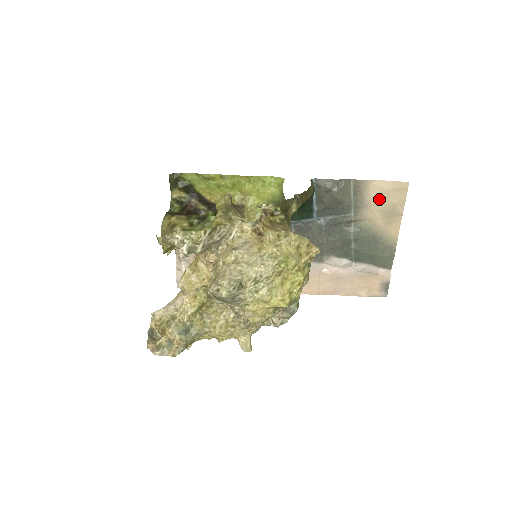
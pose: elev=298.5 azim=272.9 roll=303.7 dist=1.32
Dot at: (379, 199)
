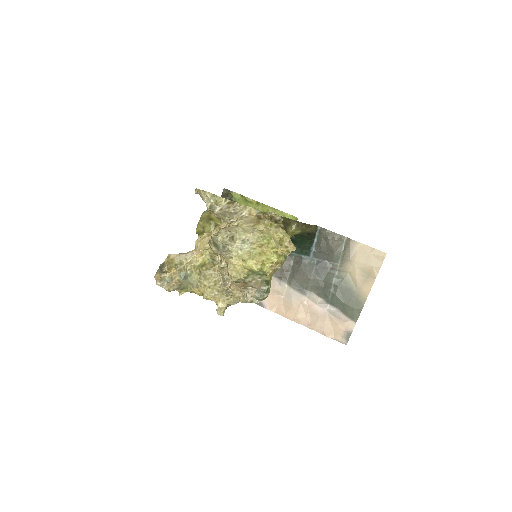
Dot at: (361, 259)
